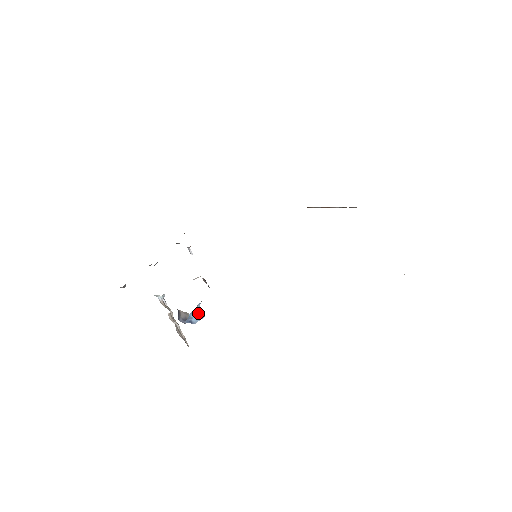
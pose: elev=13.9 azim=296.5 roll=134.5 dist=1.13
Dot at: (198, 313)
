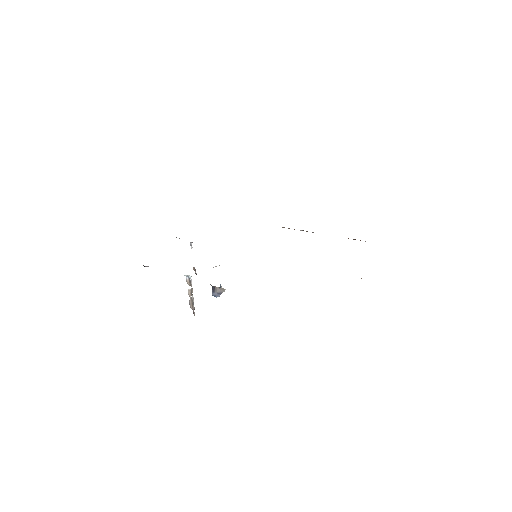
Dot at: occluded
